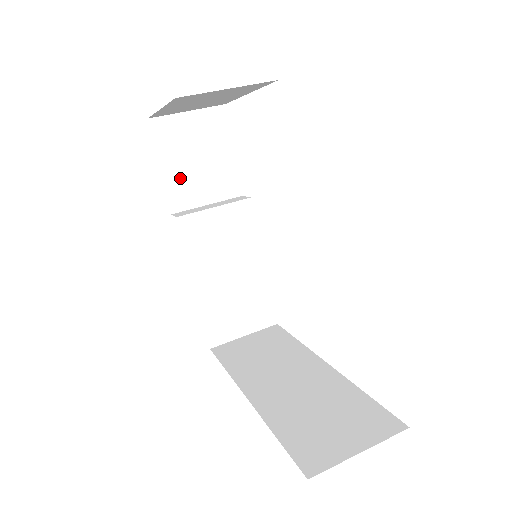
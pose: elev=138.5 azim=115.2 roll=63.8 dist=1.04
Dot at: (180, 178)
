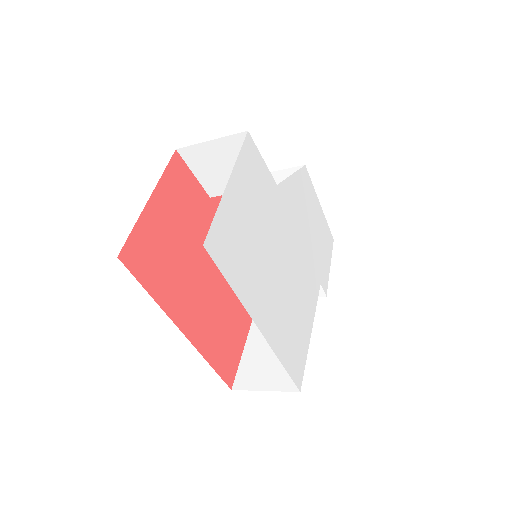
Dot at: occluded
